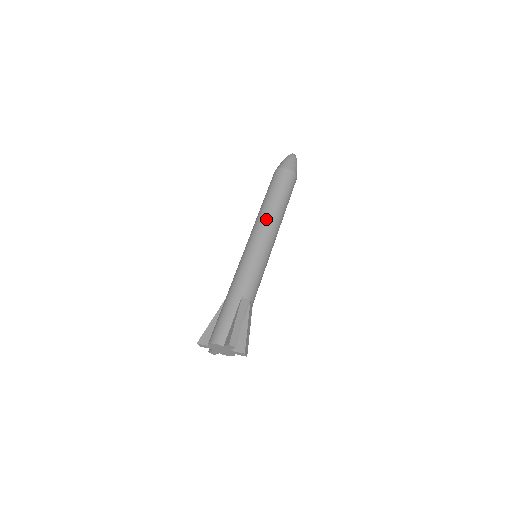
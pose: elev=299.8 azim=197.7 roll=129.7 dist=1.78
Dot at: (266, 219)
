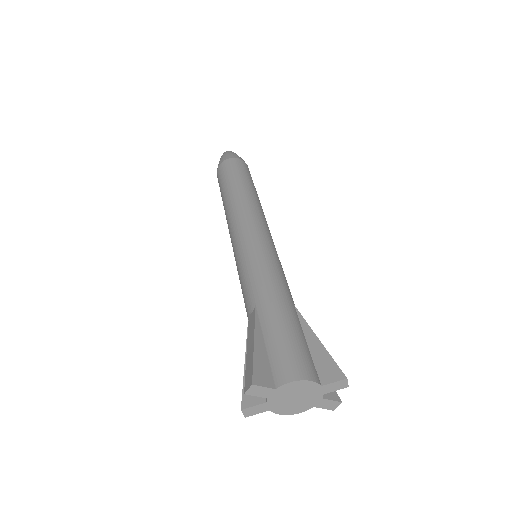
Dot at: (260, 209)
